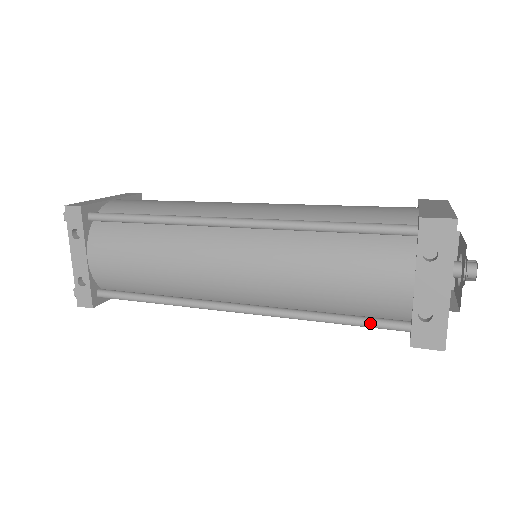
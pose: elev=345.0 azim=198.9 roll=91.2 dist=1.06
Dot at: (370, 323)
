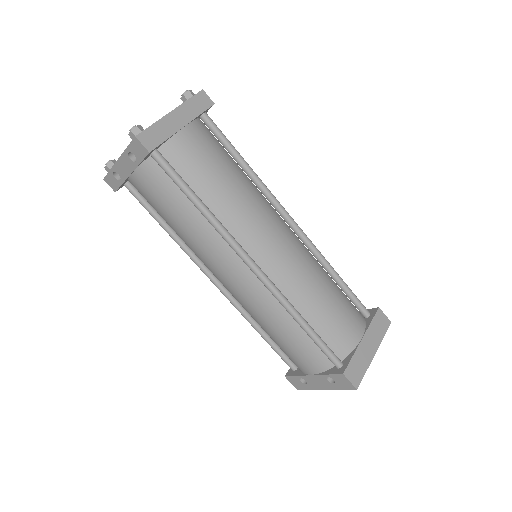
Dot at: (278, 354)
